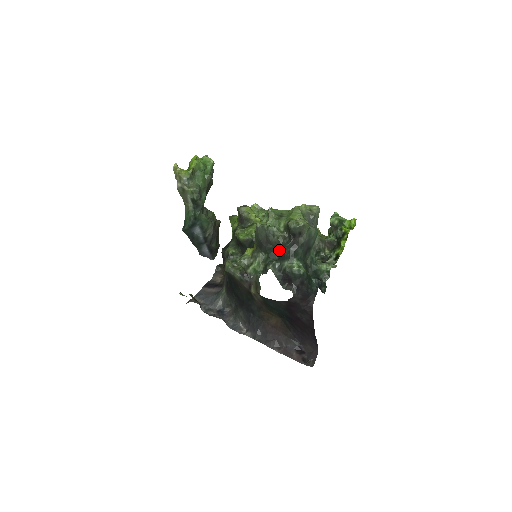
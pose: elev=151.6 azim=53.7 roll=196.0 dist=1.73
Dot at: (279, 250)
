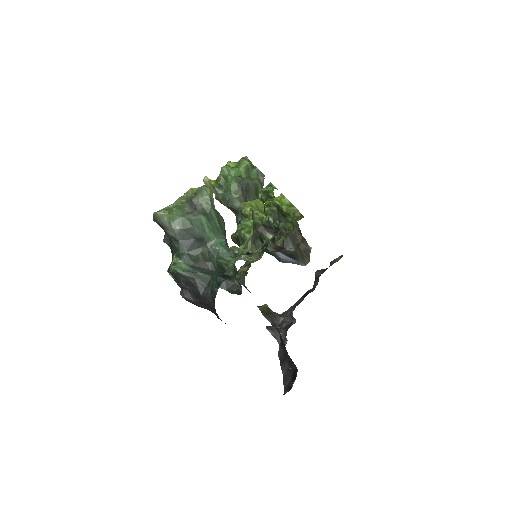
Dot at: occluded
